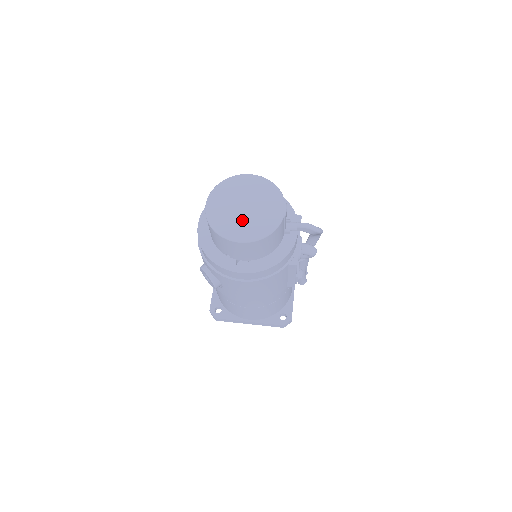
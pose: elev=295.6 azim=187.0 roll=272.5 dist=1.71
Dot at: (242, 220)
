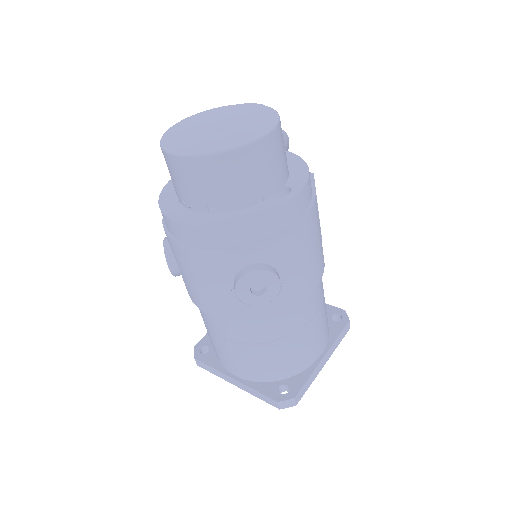
Dot at: (237, 128)
